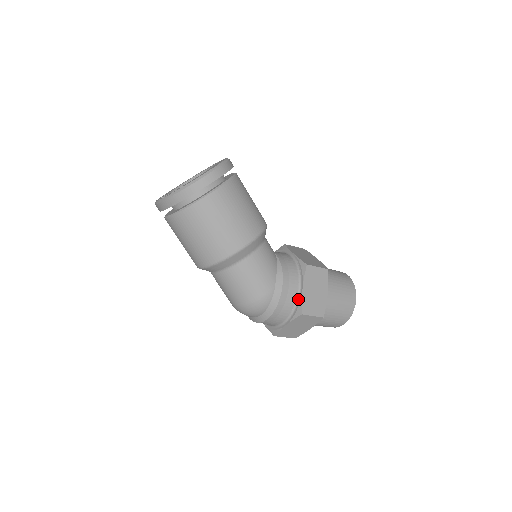
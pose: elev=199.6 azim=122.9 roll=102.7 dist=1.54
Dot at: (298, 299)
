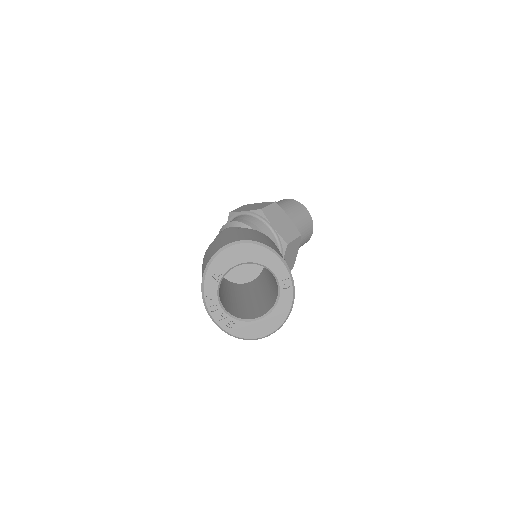
Dot at: occluded
